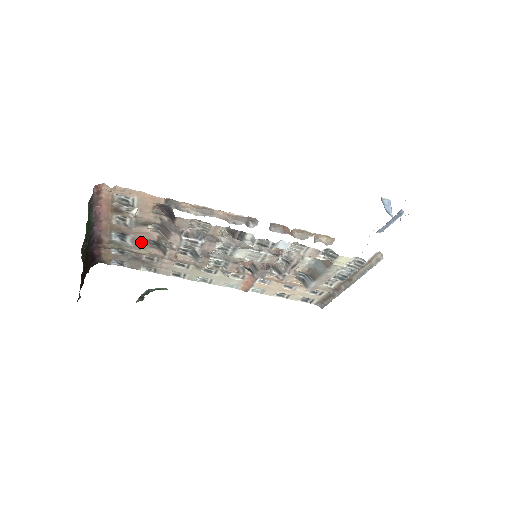
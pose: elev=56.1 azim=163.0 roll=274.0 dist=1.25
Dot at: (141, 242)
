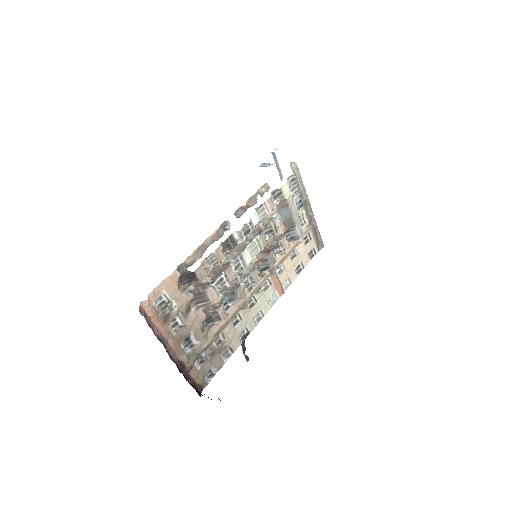
Dot at: (201, 332)
